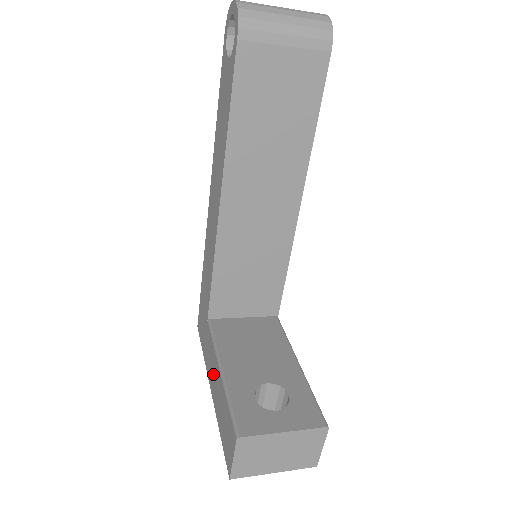
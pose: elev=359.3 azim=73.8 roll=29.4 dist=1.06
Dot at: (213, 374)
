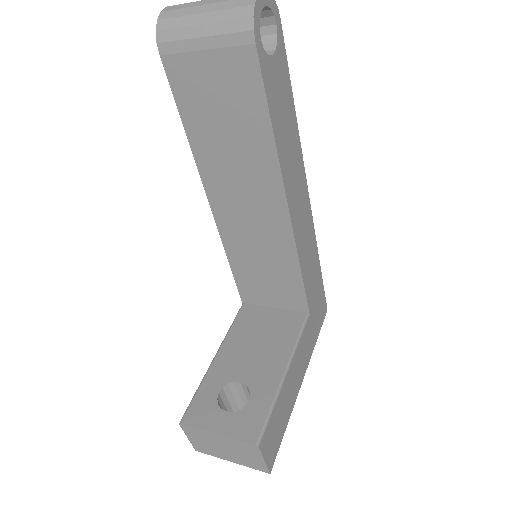
Dot at: occluded
